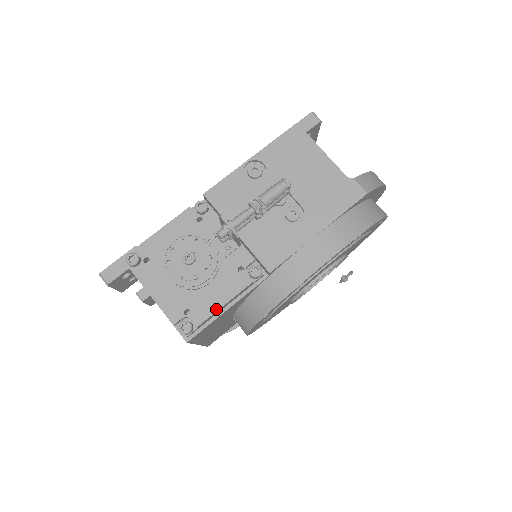
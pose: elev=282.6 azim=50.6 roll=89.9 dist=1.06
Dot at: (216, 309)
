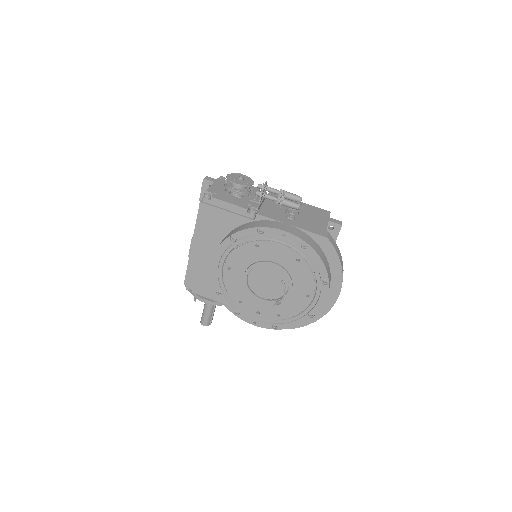
Dot at: (225, 201)
